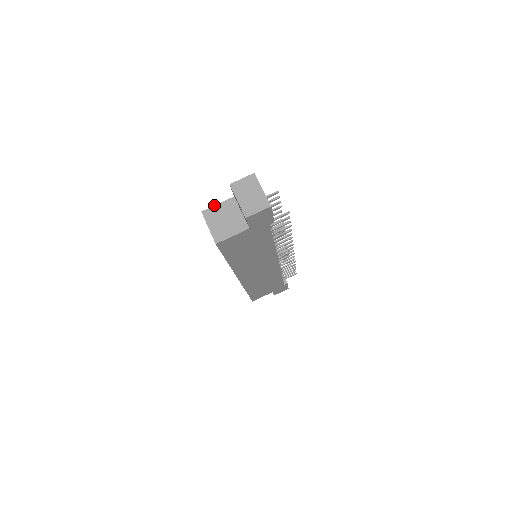
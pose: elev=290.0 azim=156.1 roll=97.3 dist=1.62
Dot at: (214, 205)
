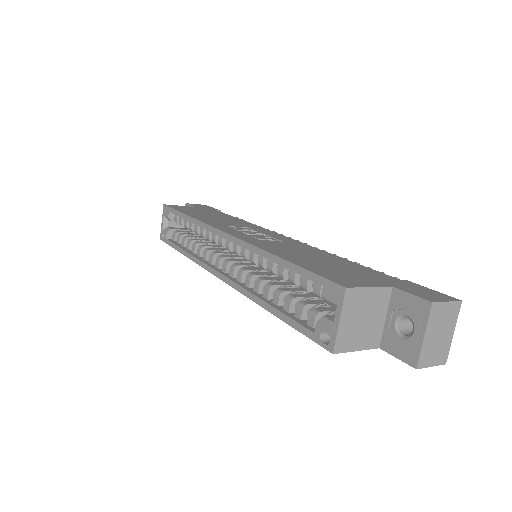
Dot at: (366, 286)
